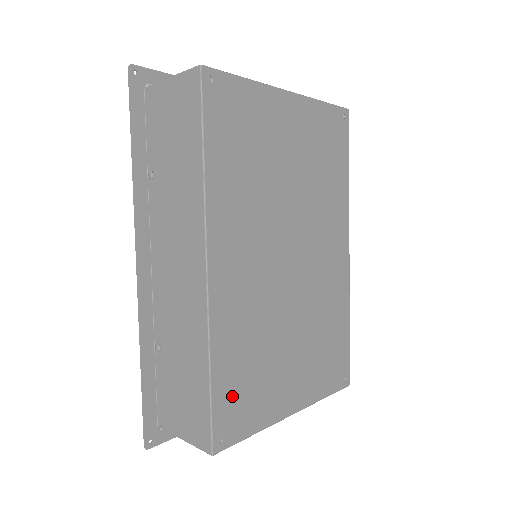
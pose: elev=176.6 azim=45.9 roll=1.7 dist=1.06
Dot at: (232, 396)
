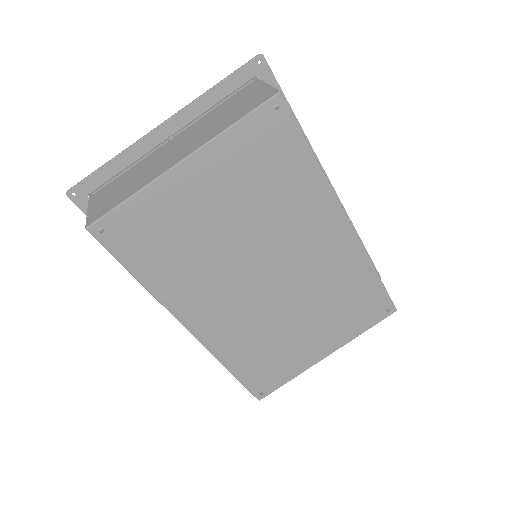
Dot at: (257, 373)
